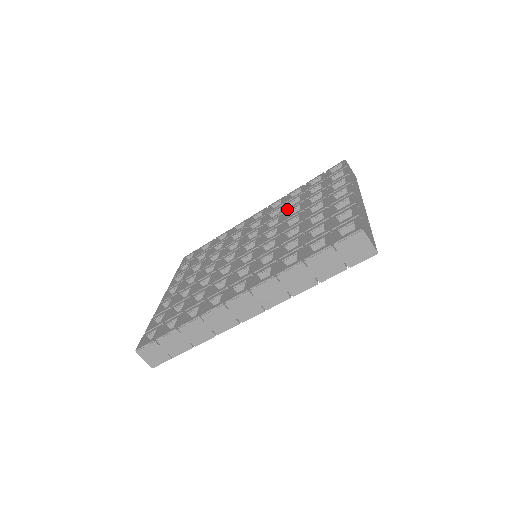
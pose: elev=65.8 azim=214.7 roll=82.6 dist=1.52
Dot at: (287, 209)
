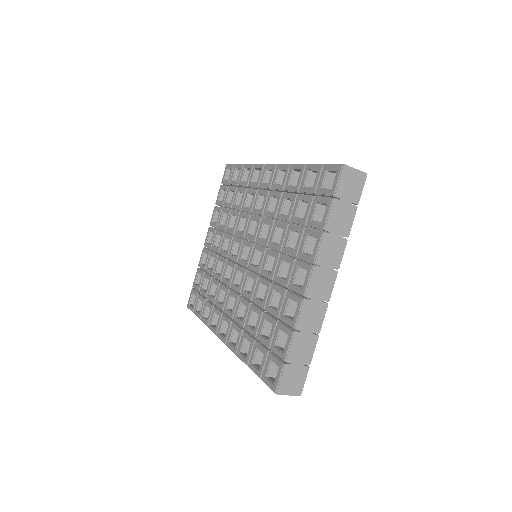
Dot at: (277, 218)
